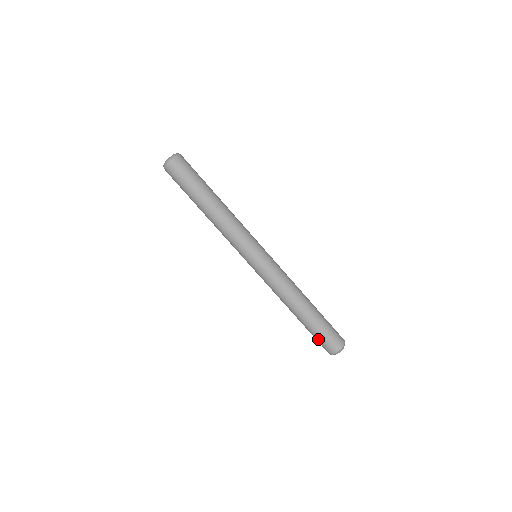
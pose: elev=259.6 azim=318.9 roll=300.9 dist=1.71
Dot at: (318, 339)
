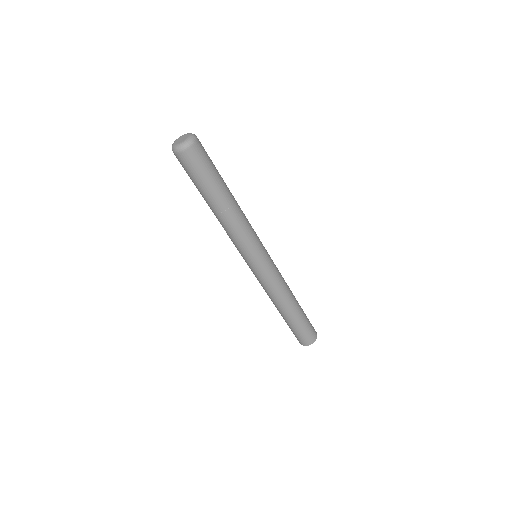
Dot at: occluded
